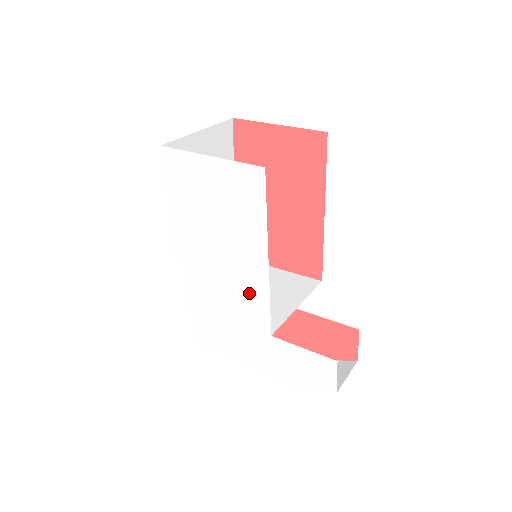
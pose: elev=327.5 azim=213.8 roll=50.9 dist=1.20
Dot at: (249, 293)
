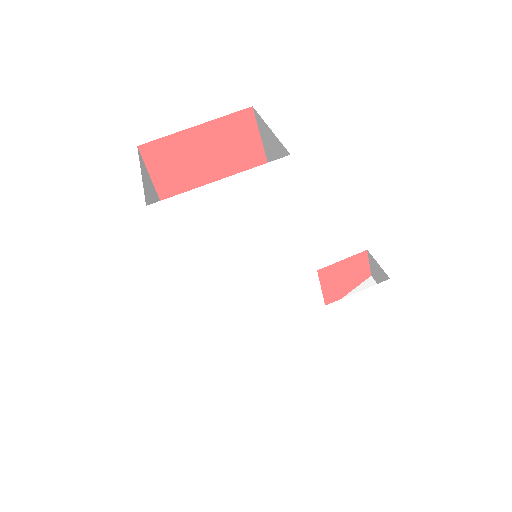
Dot at: (295, 285)
